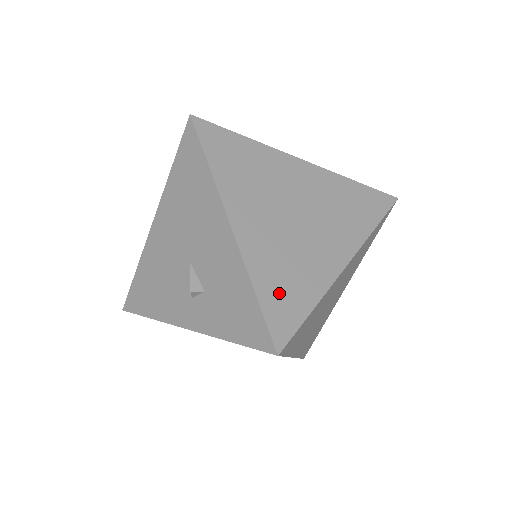
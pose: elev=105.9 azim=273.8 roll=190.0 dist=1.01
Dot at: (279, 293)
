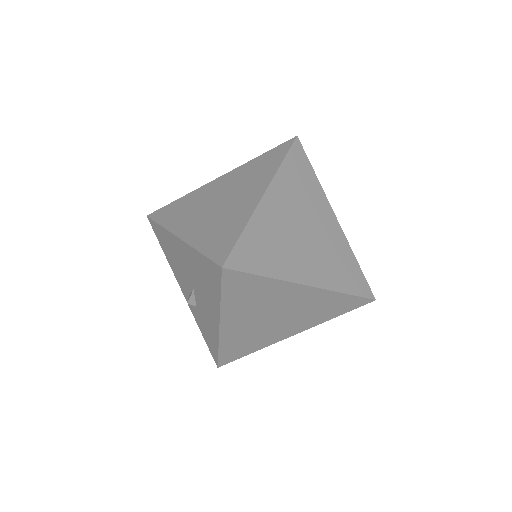
Dot at: (234, 350)
